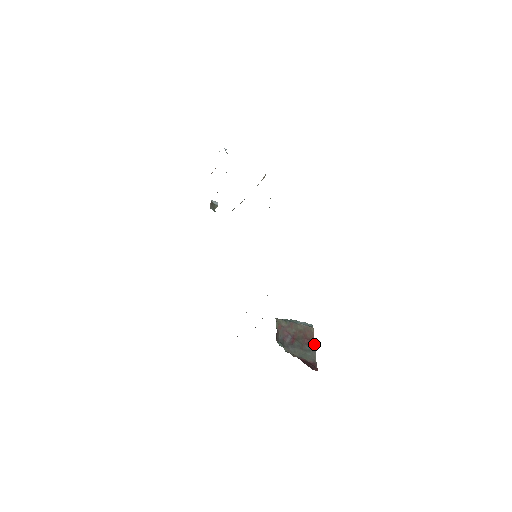
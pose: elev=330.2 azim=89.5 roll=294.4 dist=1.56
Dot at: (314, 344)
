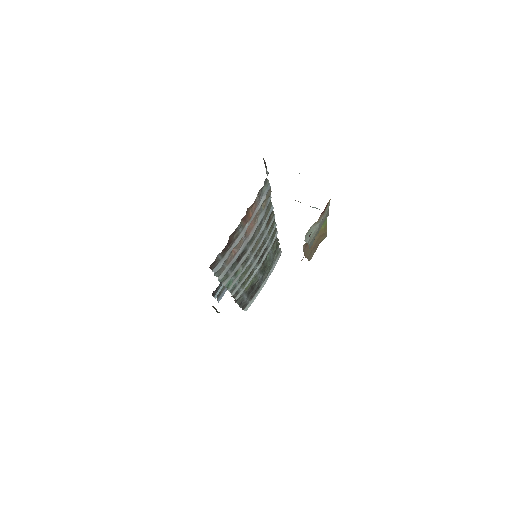
Dot at: occluded
